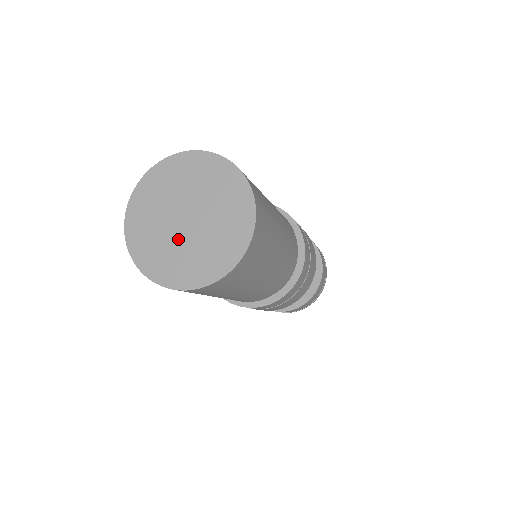
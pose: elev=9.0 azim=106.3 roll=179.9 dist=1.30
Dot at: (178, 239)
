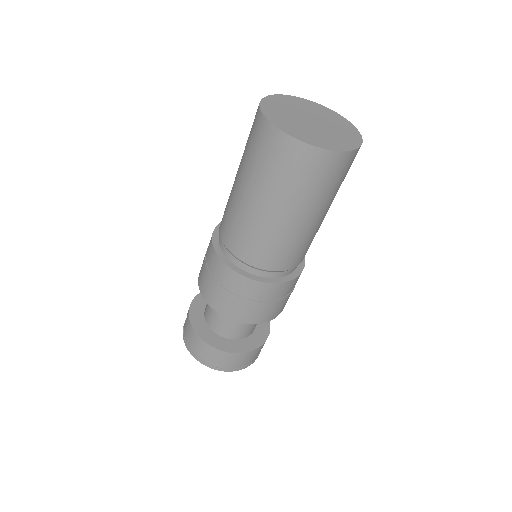
Dot at: (311, 127)
